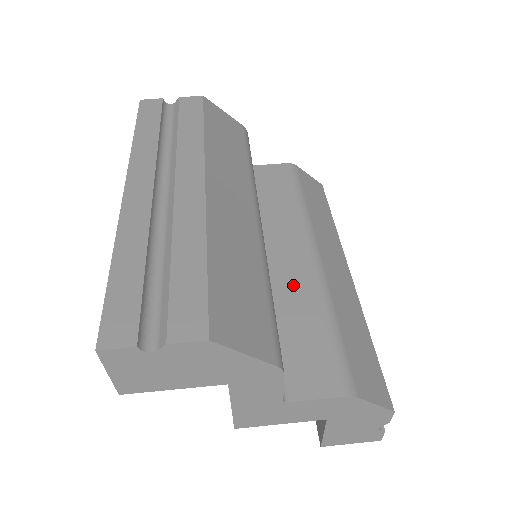
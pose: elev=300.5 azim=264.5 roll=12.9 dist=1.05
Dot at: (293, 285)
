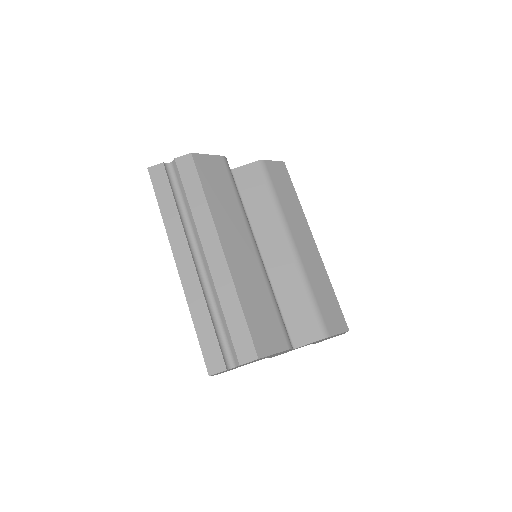
Dot at: (283, 274)
